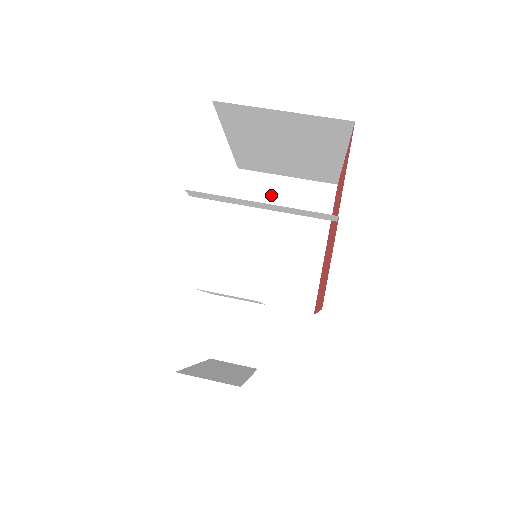
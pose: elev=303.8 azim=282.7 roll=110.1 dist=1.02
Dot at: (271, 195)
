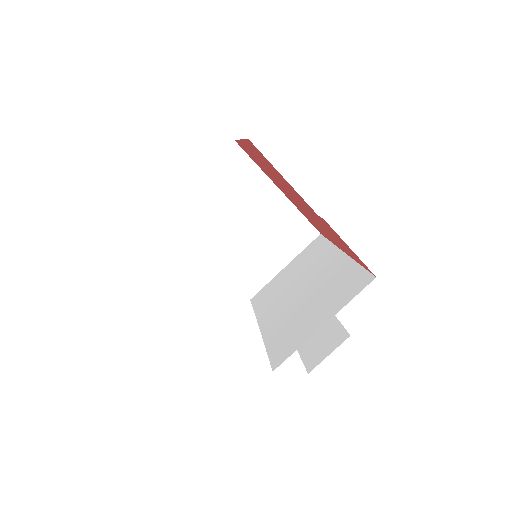
Dot at: (204, 201)
